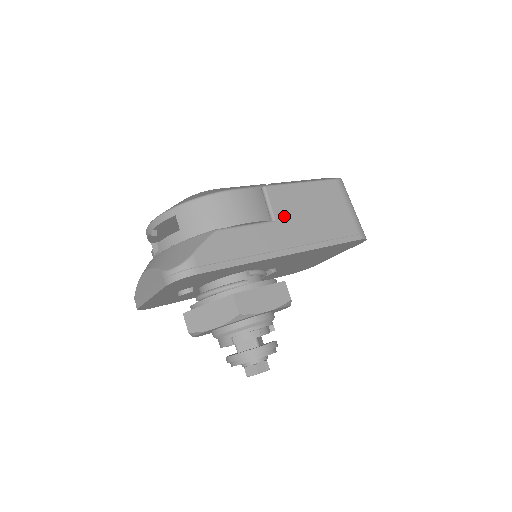
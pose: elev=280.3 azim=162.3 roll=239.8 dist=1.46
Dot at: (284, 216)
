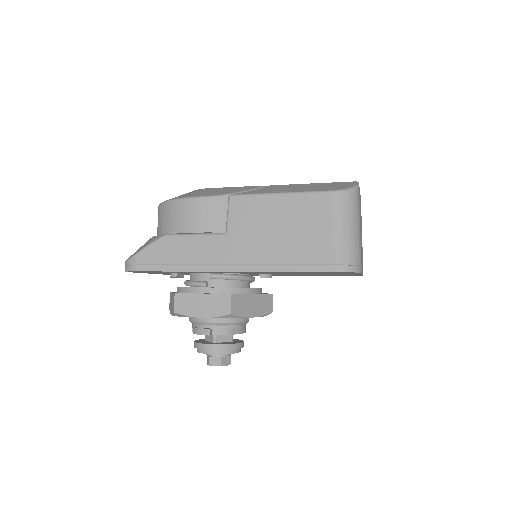
Dot at: (239, 230)
